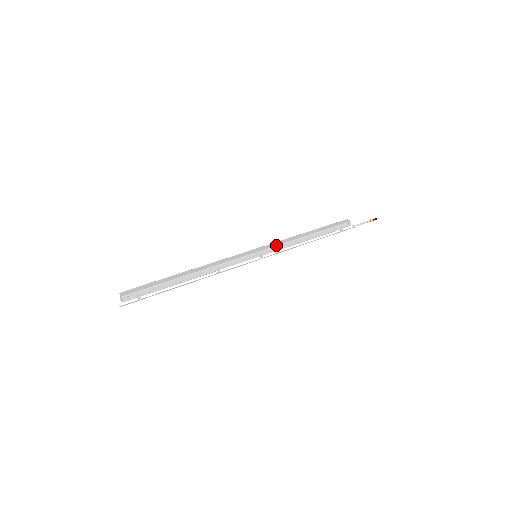
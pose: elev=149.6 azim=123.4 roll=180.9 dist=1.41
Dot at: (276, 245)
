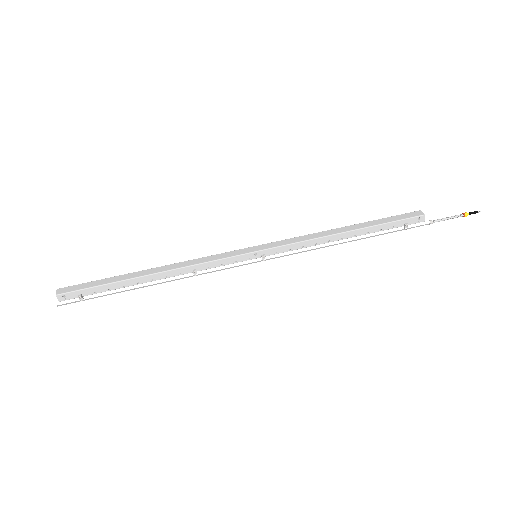
Dot at: (287, 243)
